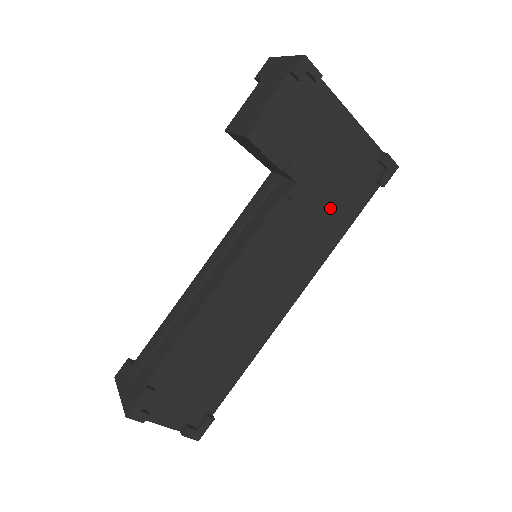
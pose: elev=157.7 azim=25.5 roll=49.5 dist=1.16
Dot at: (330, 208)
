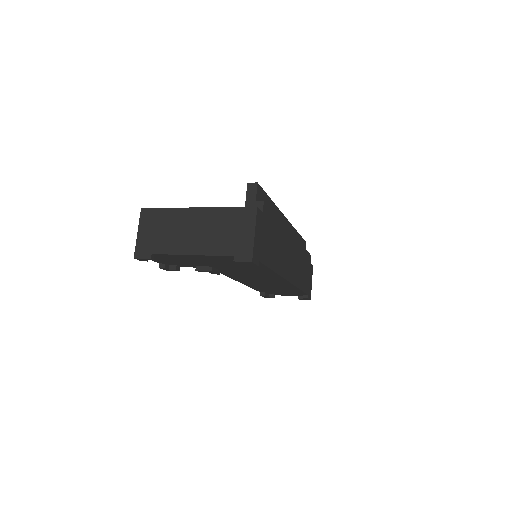
Dot at: (245, 268)
